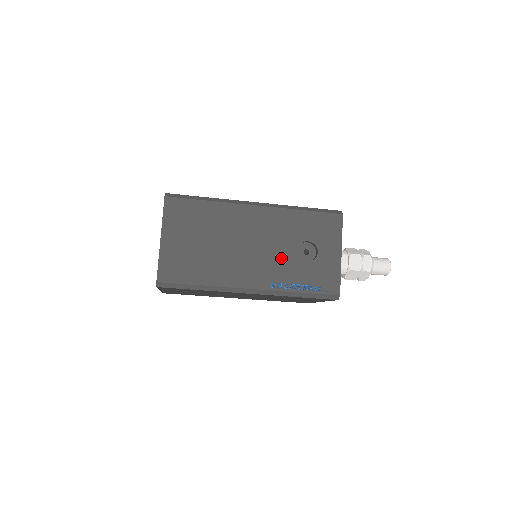
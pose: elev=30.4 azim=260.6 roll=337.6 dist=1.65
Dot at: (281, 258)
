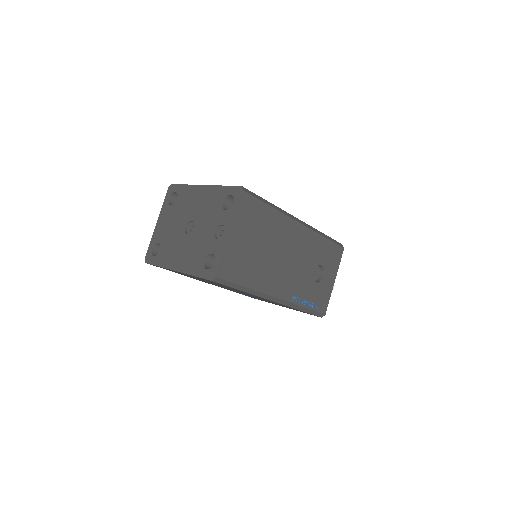
Dot at: (303, 275)
